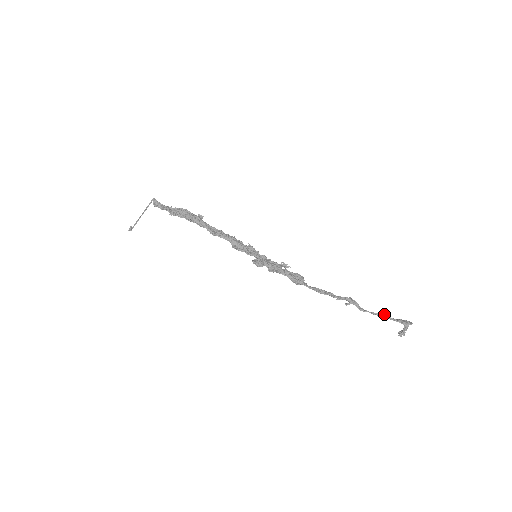
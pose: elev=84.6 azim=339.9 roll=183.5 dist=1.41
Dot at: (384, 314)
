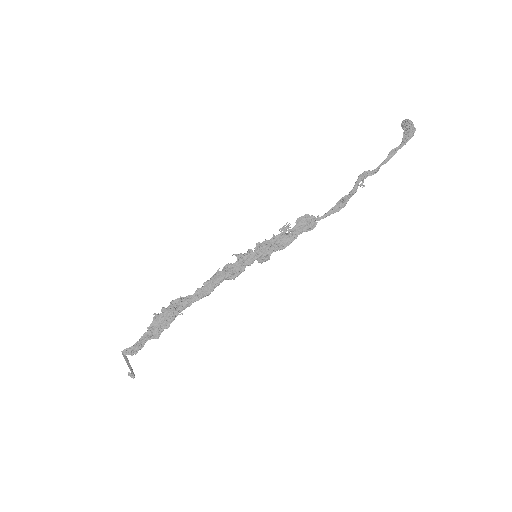
Dot at: (393, 150)
